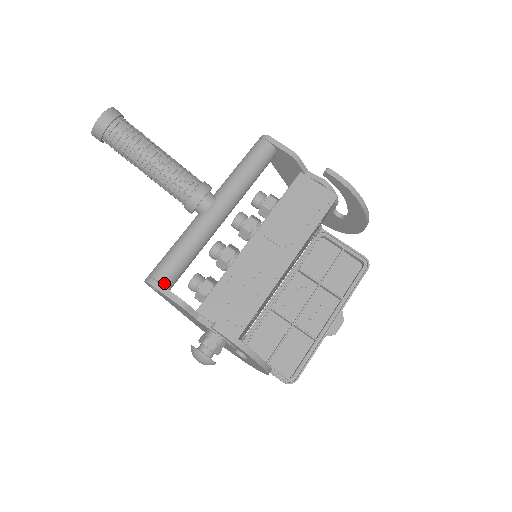
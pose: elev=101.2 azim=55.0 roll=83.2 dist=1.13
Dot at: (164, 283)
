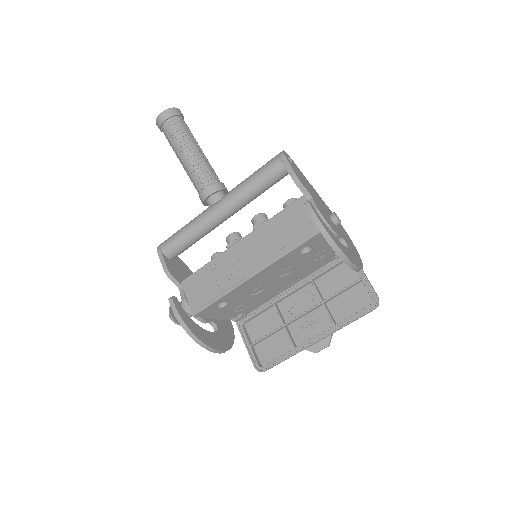
Dot at: (165, 253)
